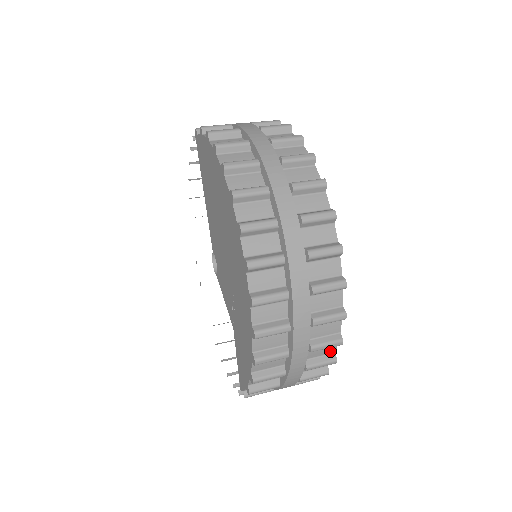
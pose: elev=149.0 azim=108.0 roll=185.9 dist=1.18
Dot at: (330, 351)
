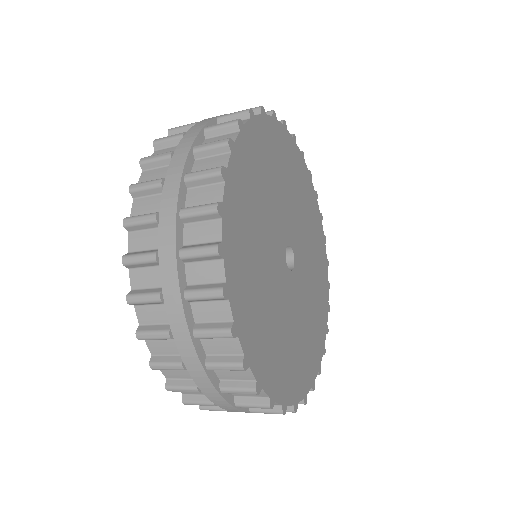
Dot at: occluded
